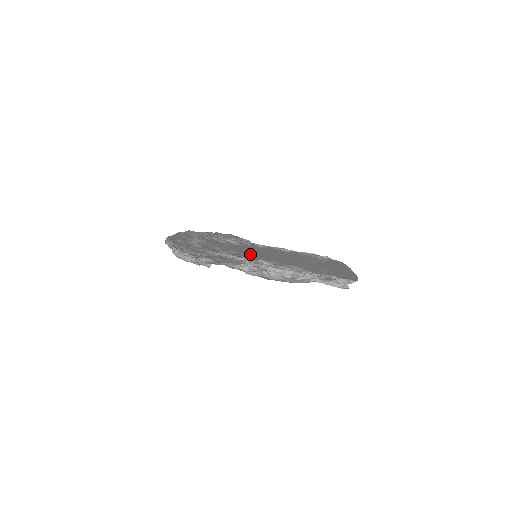
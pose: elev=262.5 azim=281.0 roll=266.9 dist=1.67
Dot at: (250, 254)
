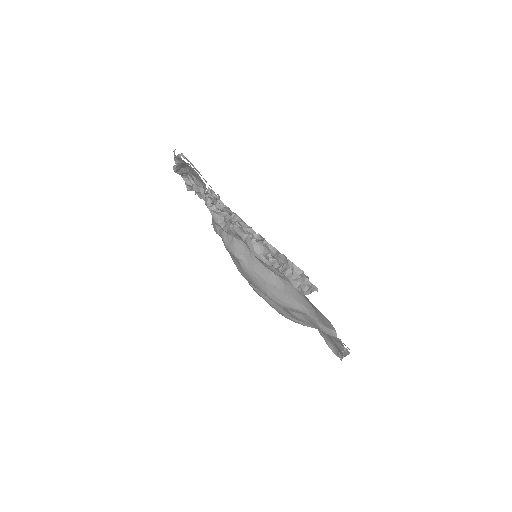
Dot at: occluded
